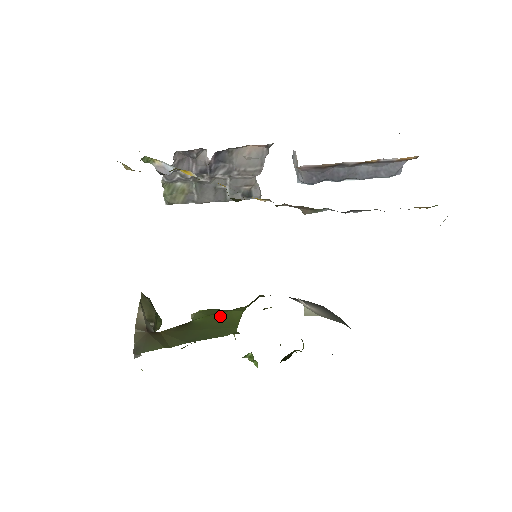
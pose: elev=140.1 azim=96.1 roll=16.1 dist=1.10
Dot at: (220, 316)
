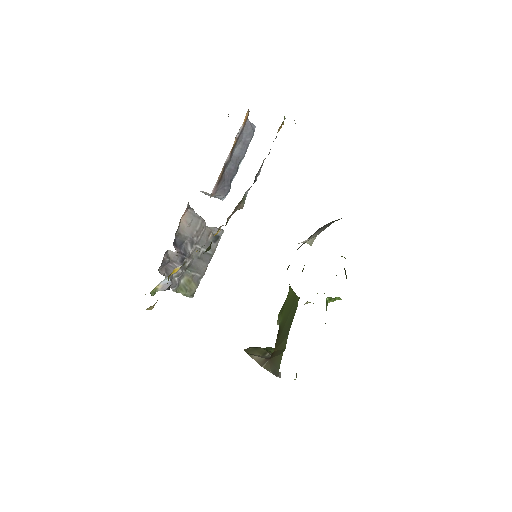
Dot at: (286, 304)
